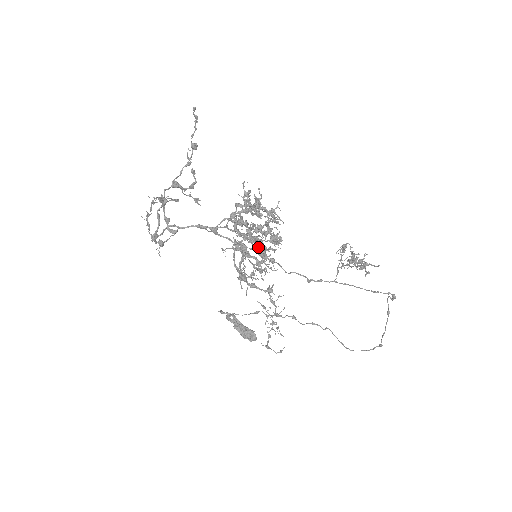
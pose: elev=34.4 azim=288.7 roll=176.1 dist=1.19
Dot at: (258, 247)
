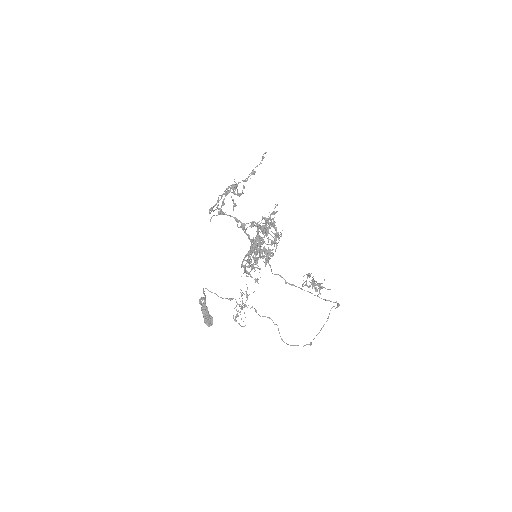
Dot at: (263, 249)
